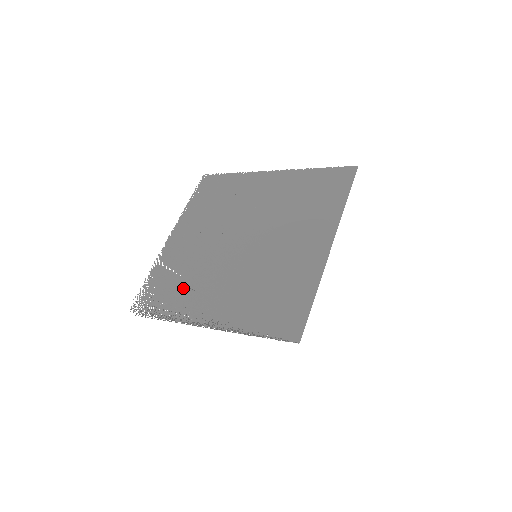
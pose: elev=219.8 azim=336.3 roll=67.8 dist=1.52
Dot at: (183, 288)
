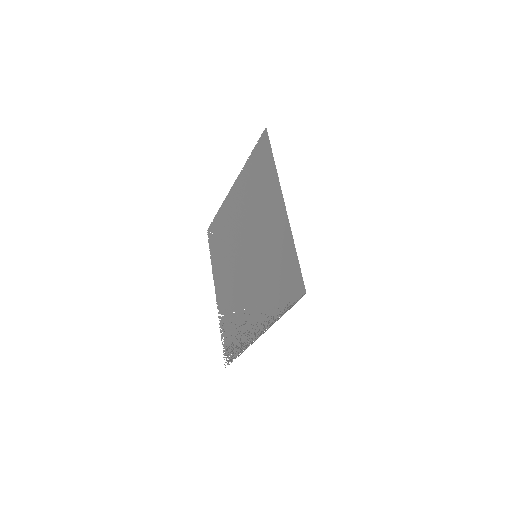
Dot at: (238, 320)
